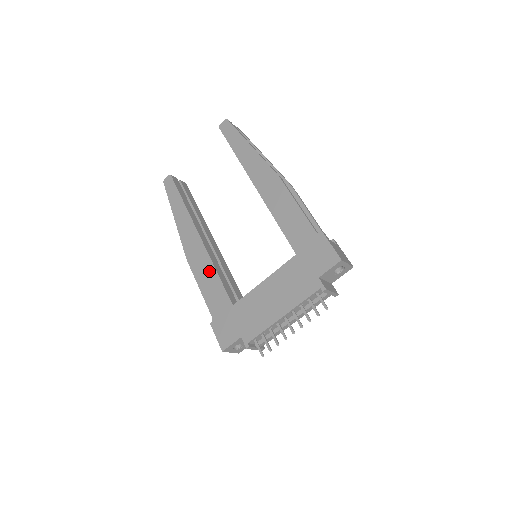
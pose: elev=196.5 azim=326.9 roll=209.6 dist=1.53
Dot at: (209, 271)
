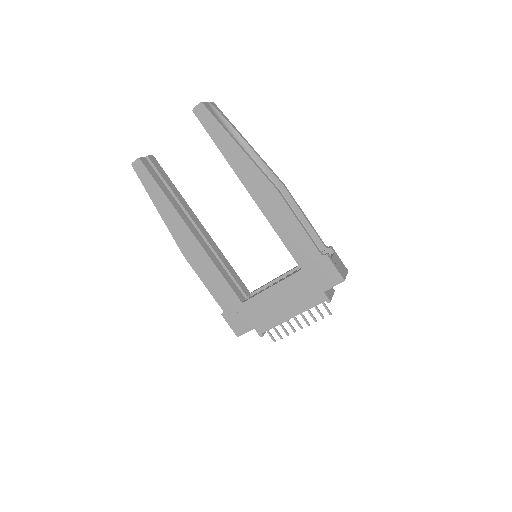
Dot at: (212, 271)
